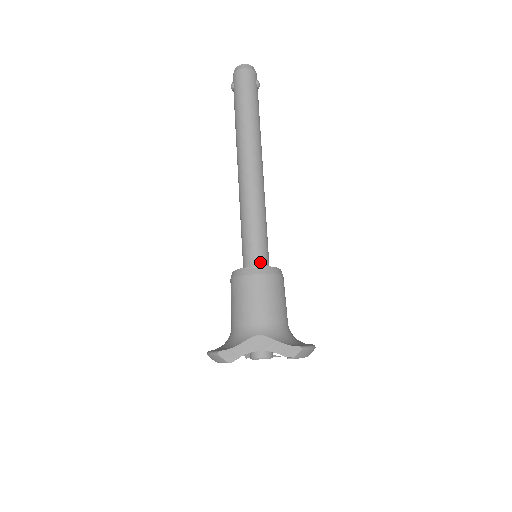
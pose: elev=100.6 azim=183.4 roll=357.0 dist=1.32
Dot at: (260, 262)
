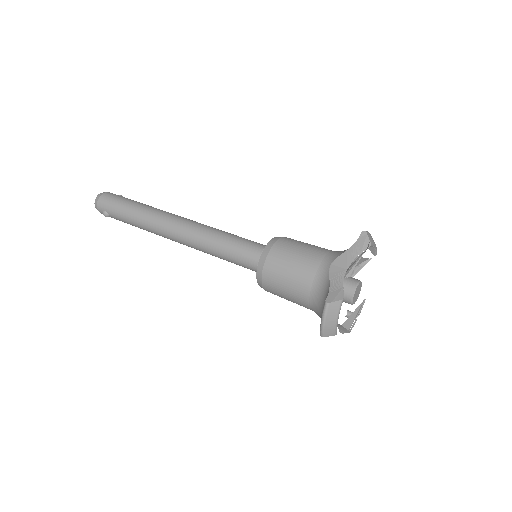
Dot at: occluded
